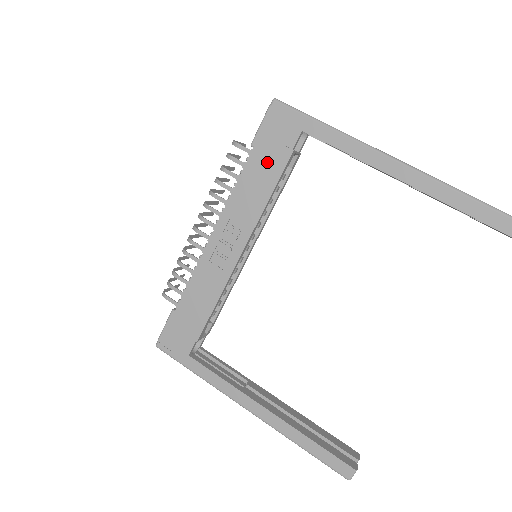
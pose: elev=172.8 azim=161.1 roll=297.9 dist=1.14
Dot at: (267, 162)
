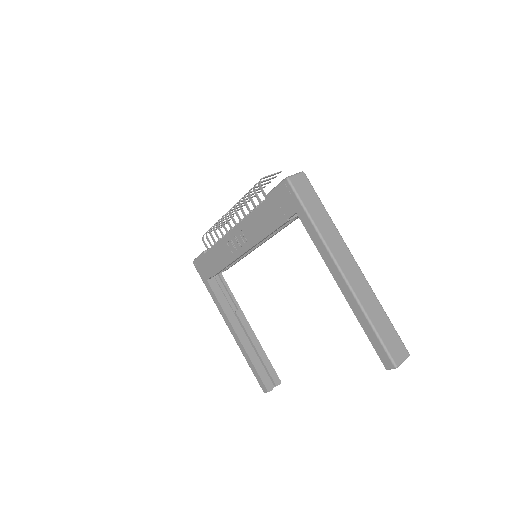
Dot at: (271, 215)
